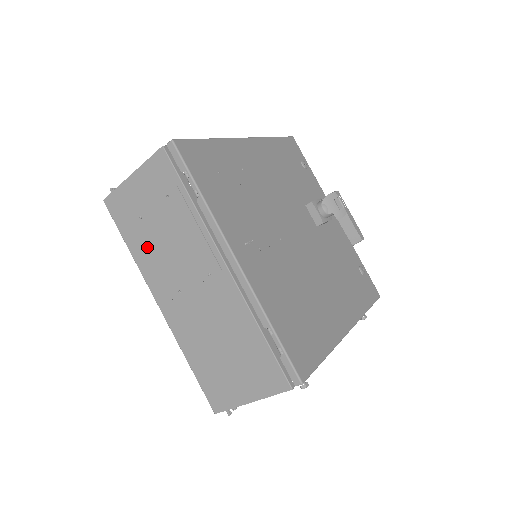
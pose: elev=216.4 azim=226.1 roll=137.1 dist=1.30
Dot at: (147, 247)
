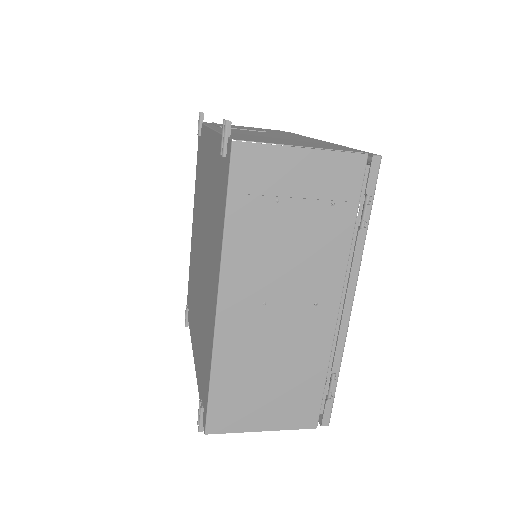
Dot at: (258, 236)
